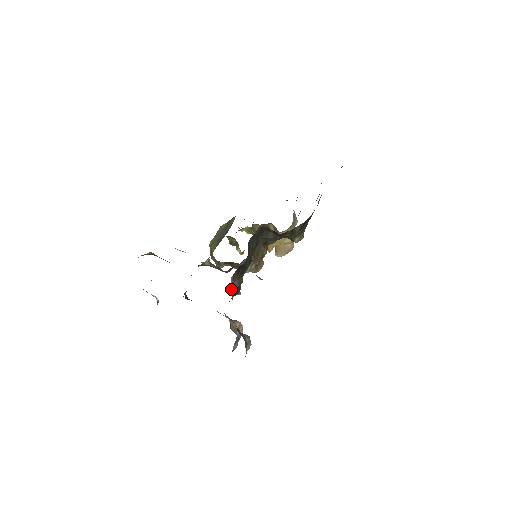
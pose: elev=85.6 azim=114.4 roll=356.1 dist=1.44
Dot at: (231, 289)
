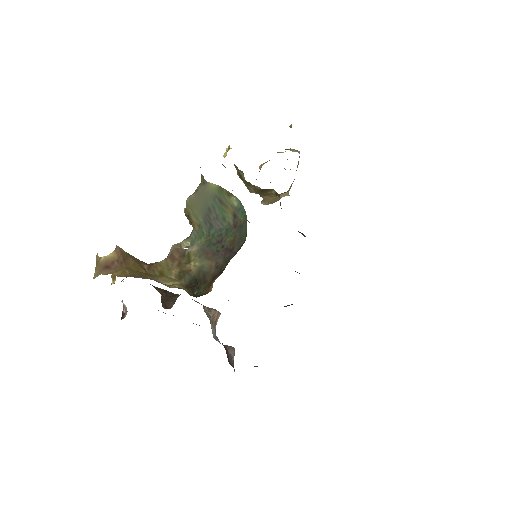
Dot at: occluded
